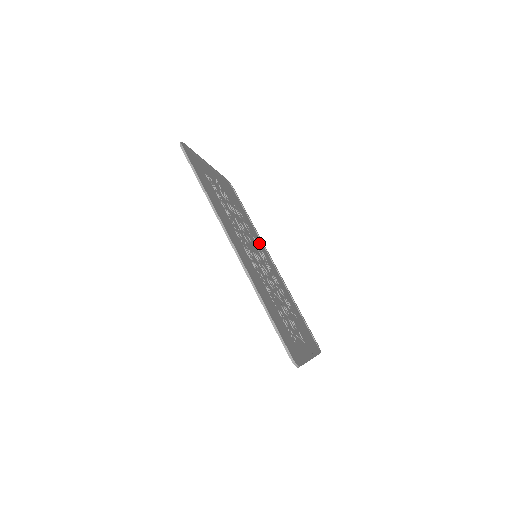
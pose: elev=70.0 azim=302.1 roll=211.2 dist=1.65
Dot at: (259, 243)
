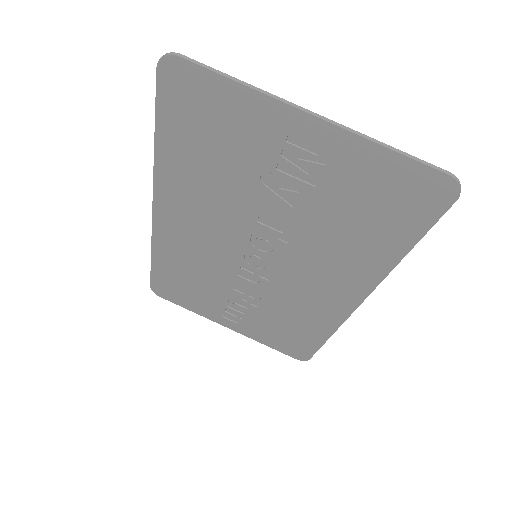
Dot at: (318, 306)
